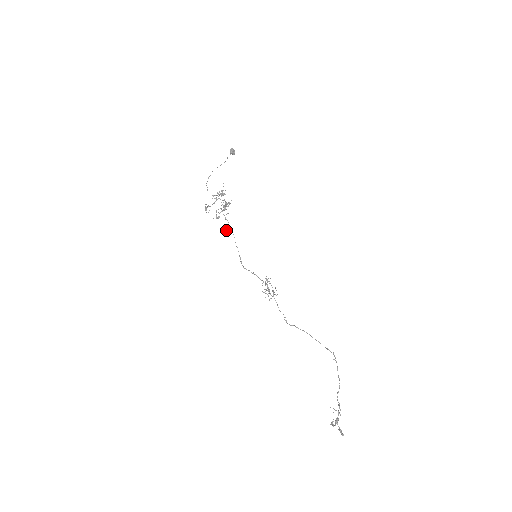
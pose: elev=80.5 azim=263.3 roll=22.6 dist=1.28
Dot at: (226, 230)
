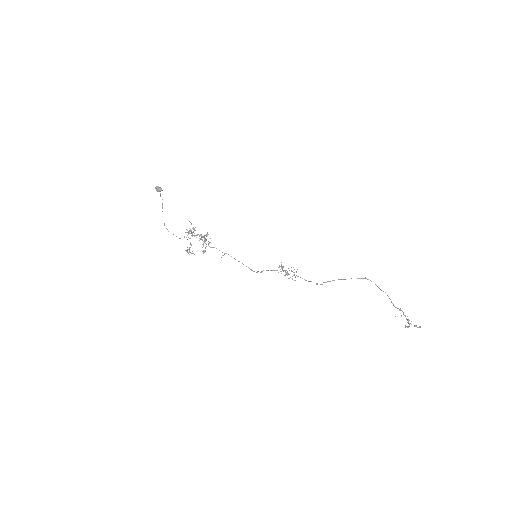
Dot at: occluded
